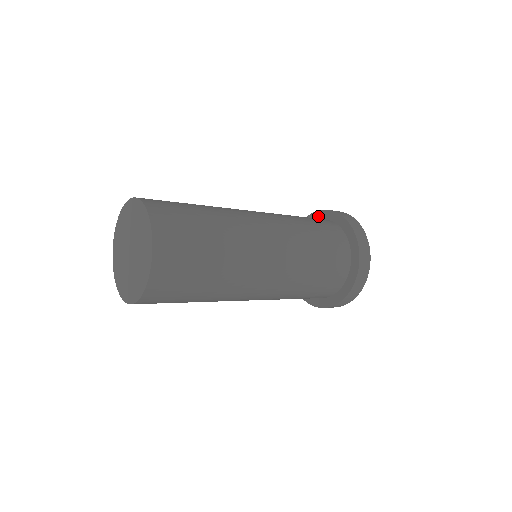
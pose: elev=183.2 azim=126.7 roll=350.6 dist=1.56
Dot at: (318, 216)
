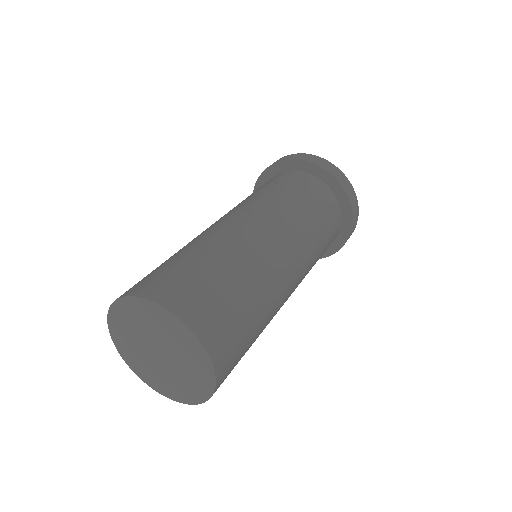
Dot at: (306, 168)
